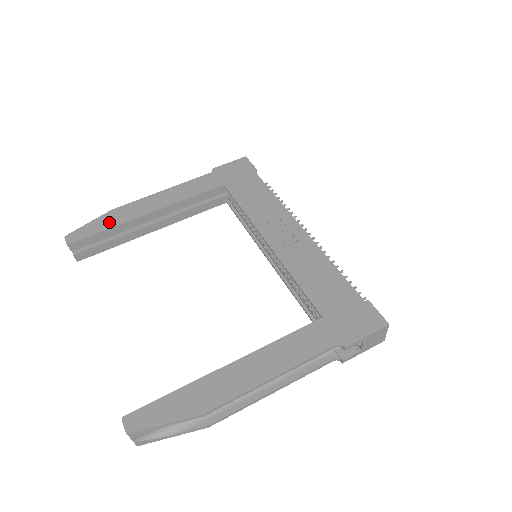
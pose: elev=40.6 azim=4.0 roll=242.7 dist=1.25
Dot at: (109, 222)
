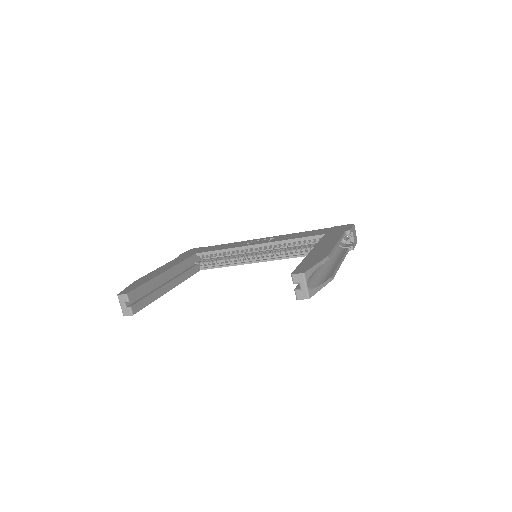
Dot at: (142, 281)
